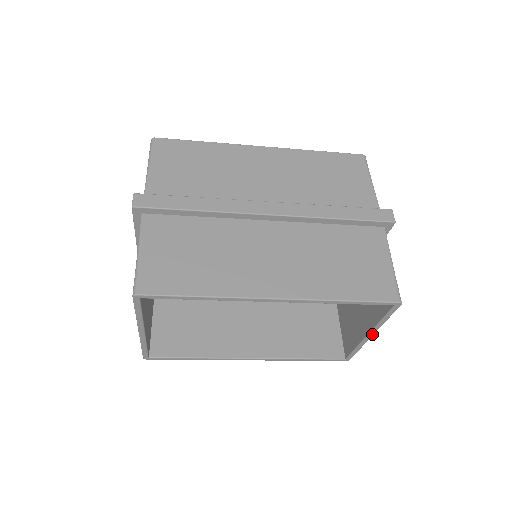
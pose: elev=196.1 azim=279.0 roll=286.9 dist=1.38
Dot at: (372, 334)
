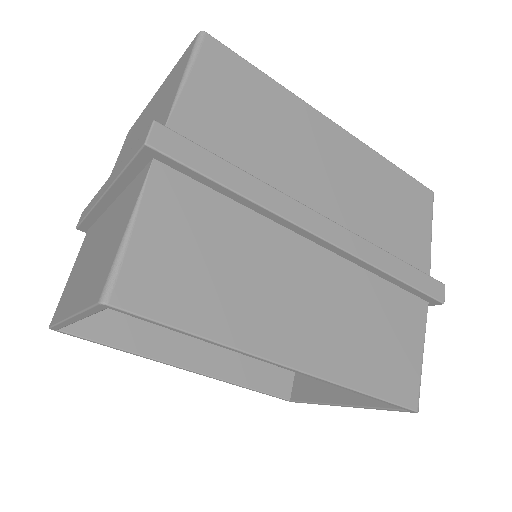
Dot at: (347, 406)
